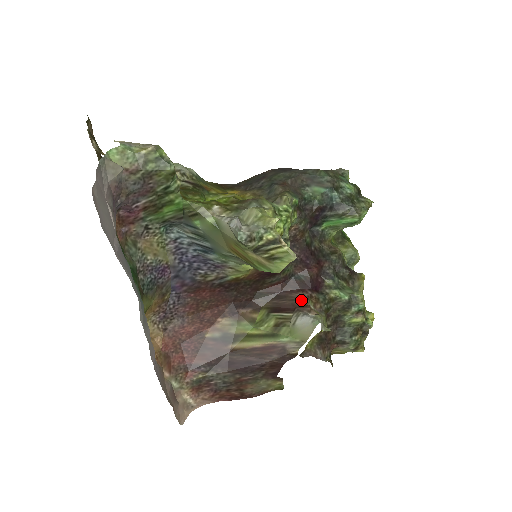
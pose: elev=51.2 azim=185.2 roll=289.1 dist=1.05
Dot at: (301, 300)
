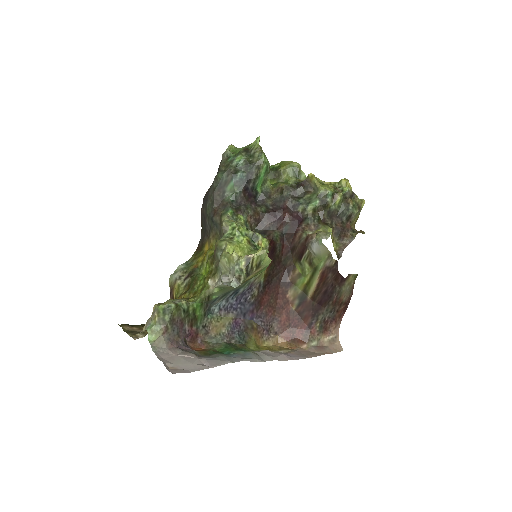
Dot at: (302, 237)
